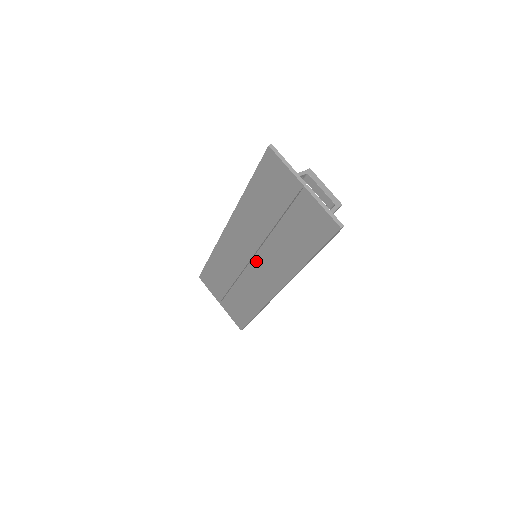
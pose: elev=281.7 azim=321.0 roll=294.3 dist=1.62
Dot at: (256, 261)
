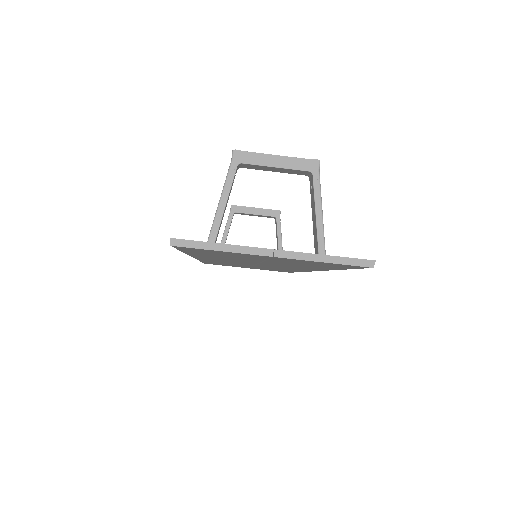
Dot at: occluded
